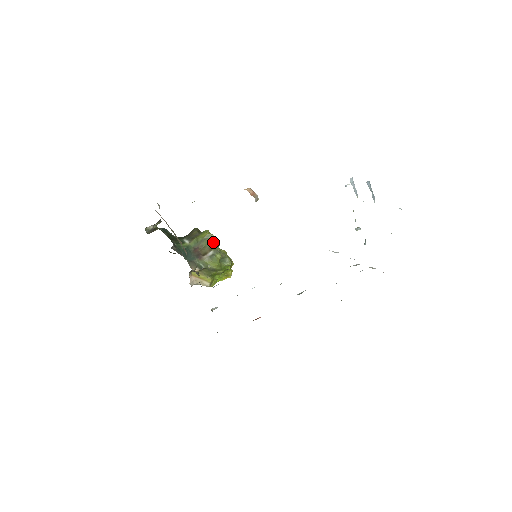
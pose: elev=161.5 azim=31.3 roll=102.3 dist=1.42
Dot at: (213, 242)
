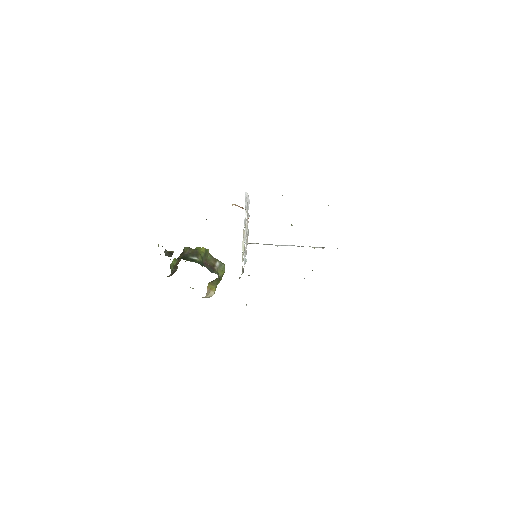
Dot at: (211, 255)
